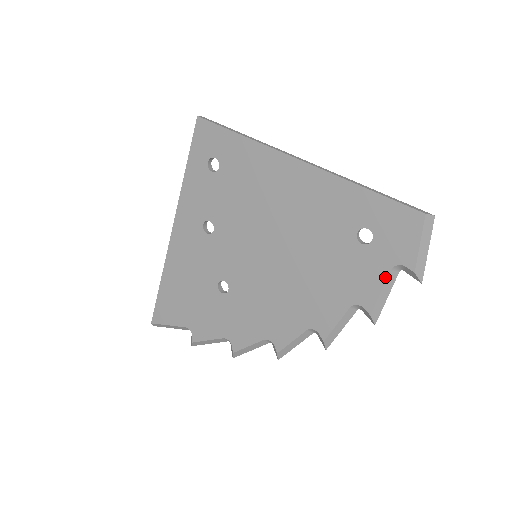
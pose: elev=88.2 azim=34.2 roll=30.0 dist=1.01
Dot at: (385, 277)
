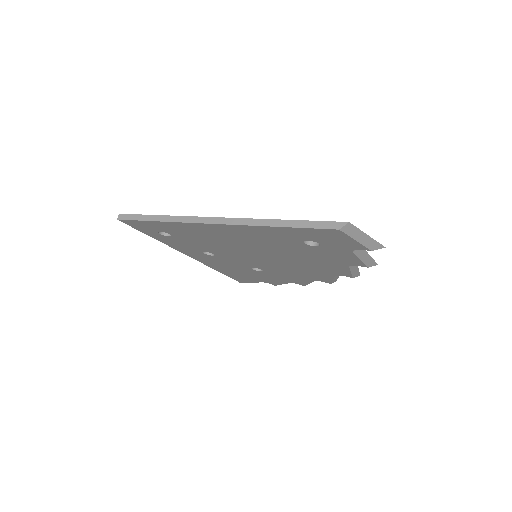
Dot at: (353, 255)
